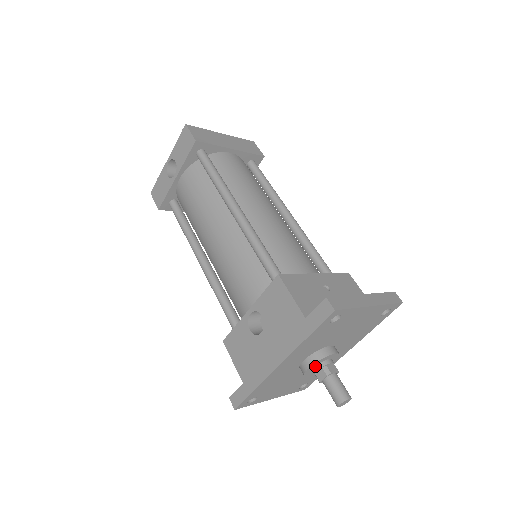
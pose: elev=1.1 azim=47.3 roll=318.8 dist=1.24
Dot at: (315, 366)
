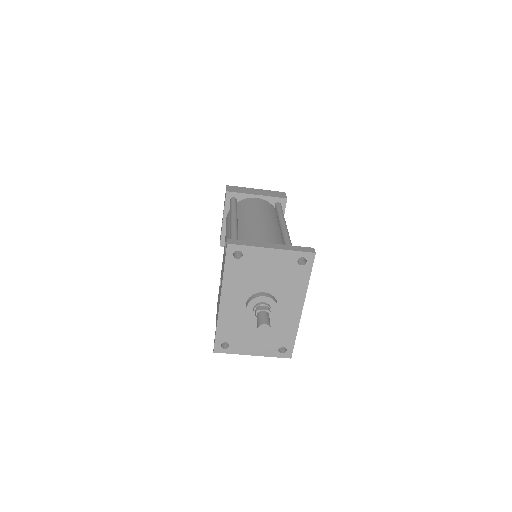
Dot at: (253, 308)
